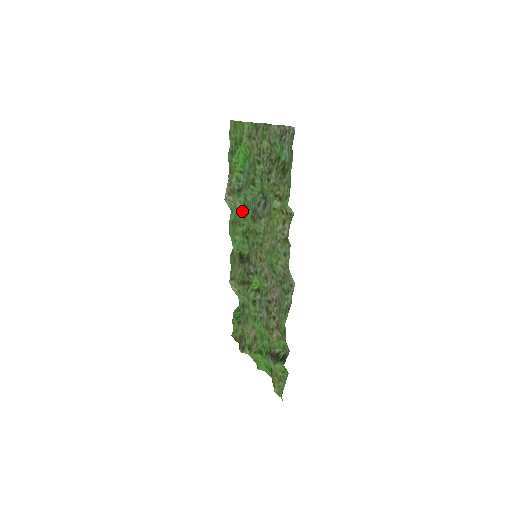
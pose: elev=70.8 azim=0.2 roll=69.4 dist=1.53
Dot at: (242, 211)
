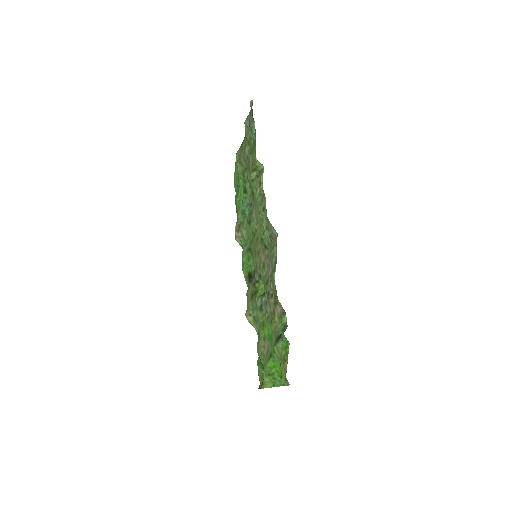
Dot at: (247, 235)
